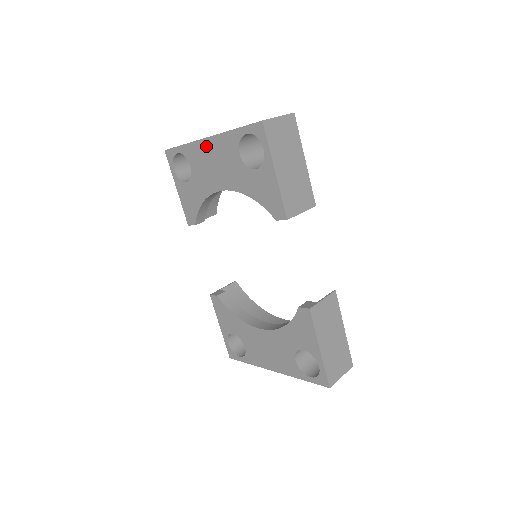
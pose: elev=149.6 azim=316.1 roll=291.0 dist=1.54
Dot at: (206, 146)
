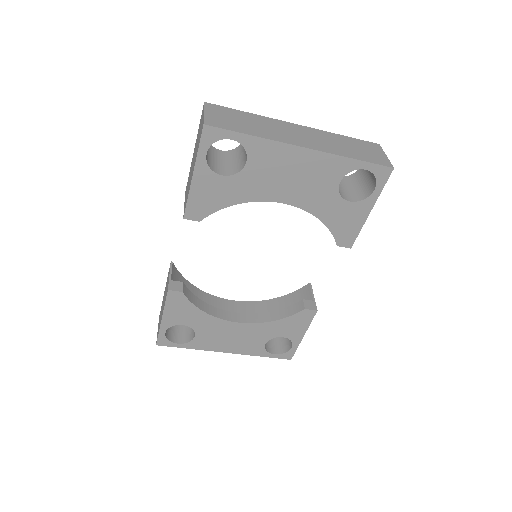
Dot at: (295, 155)
